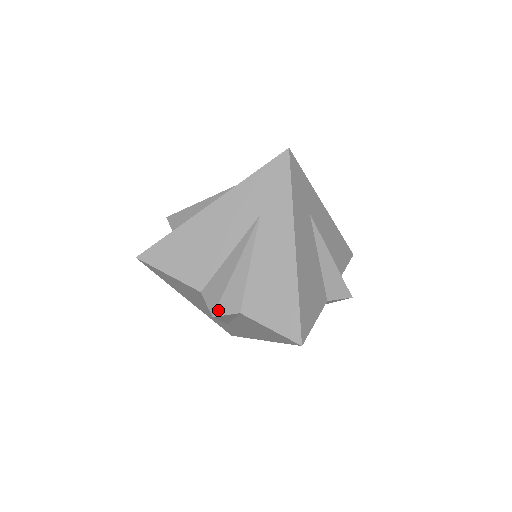
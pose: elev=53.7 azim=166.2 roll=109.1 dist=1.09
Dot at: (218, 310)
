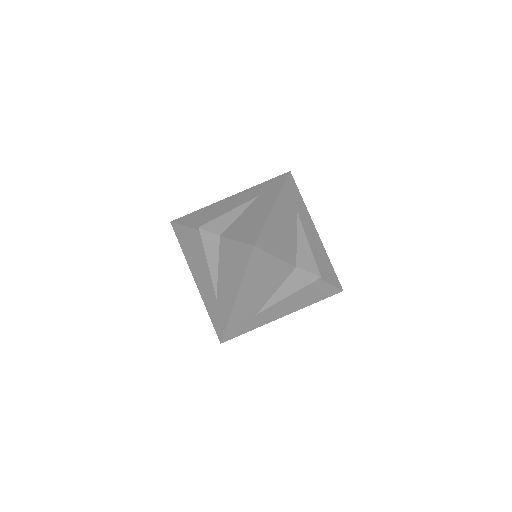
Dot at: (205, 226)
